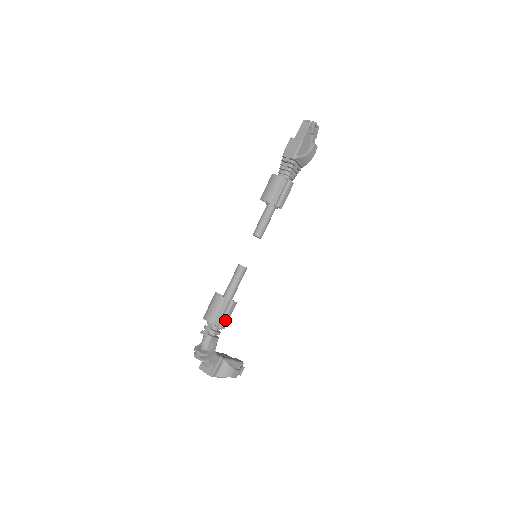
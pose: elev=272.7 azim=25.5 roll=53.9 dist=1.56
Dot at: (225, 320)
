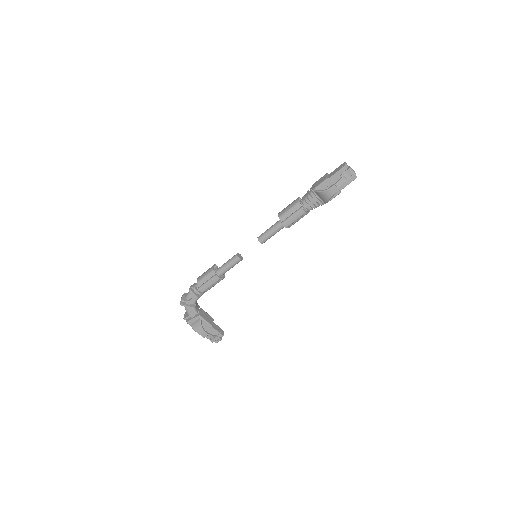
Dot at: (205, 286)
